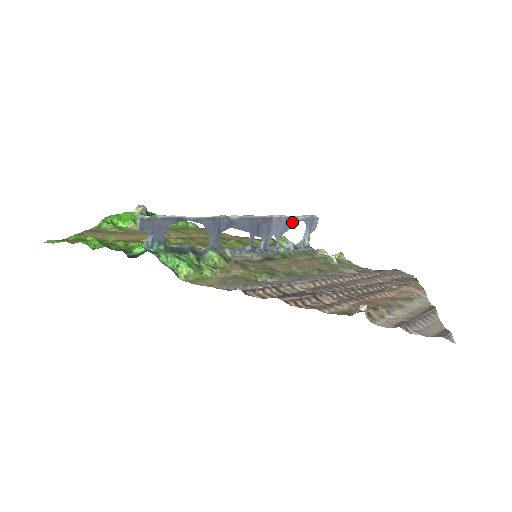
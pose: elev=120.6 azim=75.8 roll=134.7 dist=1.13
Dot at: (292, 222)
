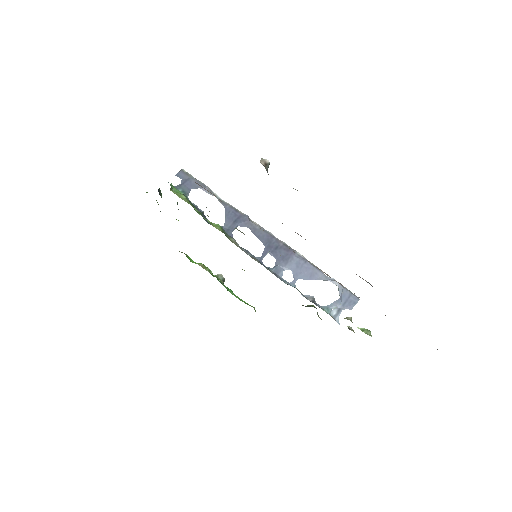
Dot at: (320, 276)
